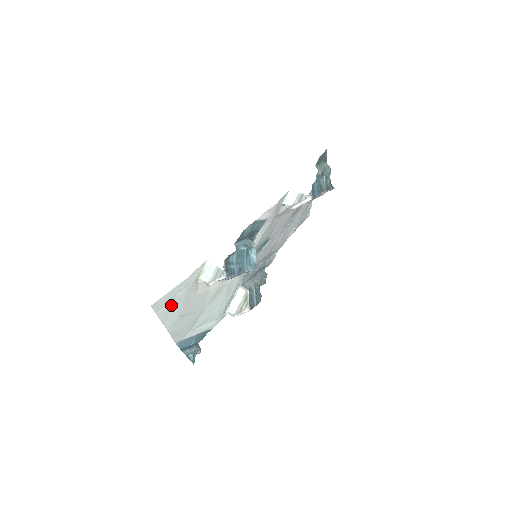
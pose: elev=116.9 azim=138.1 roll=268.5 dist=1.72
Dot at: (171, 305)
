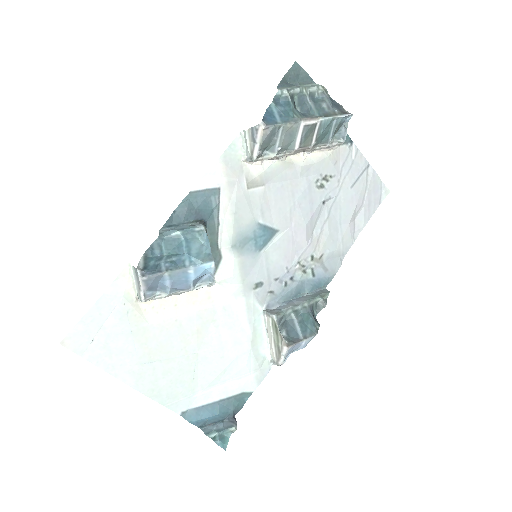
Dot at: (105, 343)
